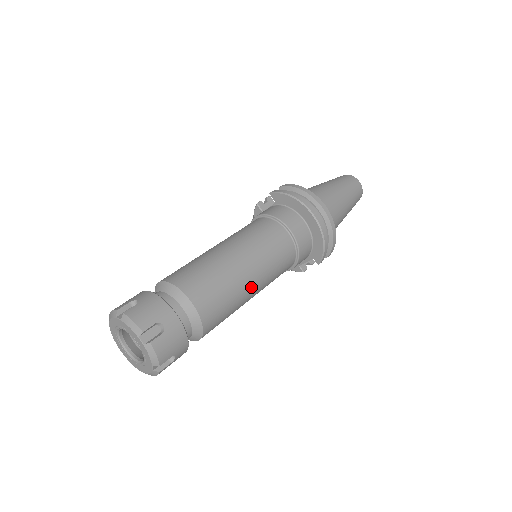
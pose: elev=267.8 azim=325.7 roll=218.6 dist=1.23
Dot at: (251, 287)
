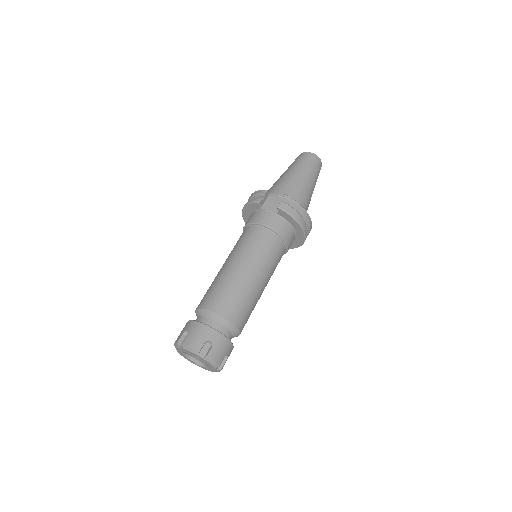
Dot at: occluded
